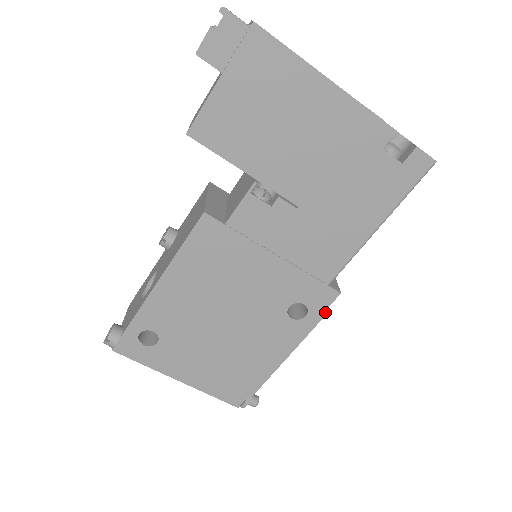
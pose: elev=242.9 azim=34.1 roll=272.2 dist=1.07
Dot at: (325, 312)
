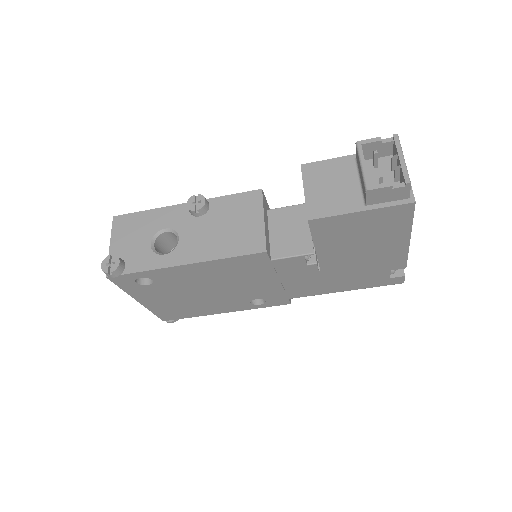
Dot at: (271, 305)
